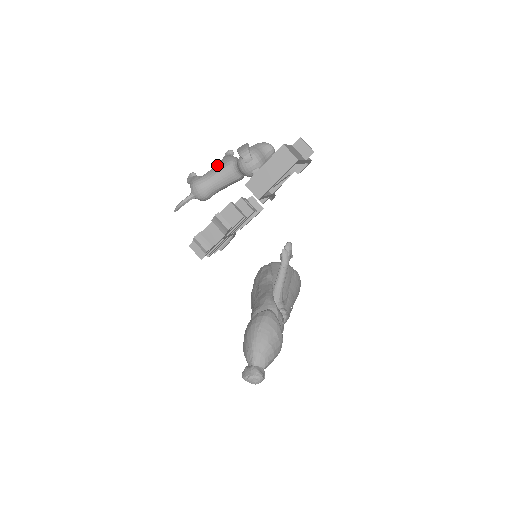
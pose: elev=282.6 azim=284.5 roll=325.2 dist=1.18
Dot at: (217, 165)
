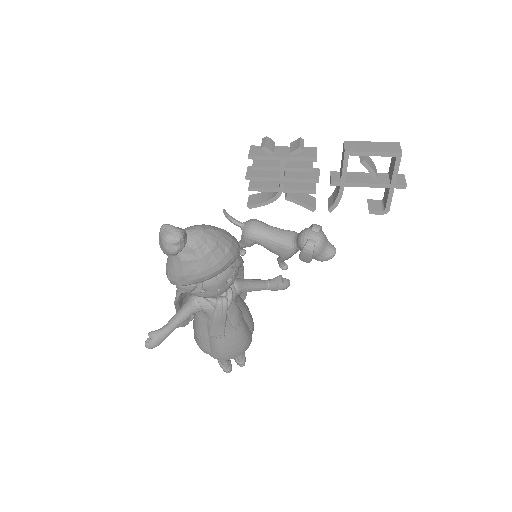
Dot at: occluded
